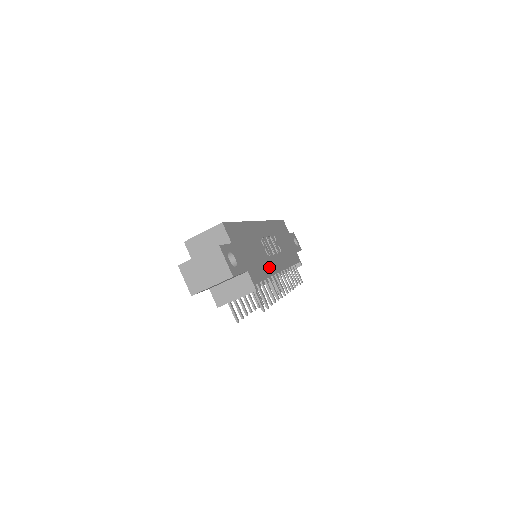
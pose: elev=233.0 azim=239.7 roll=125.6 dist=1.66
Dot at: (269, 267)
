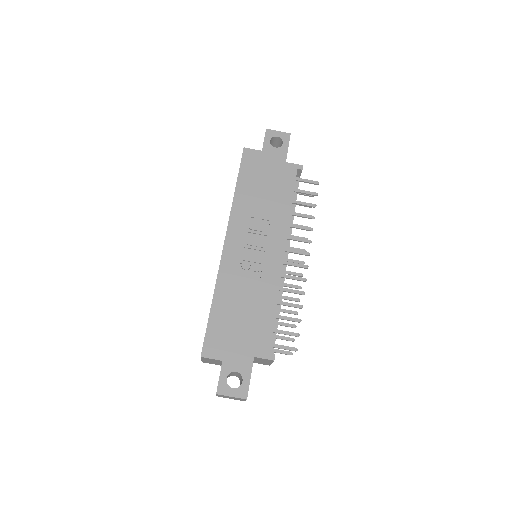
Dot at: (269, 289)
